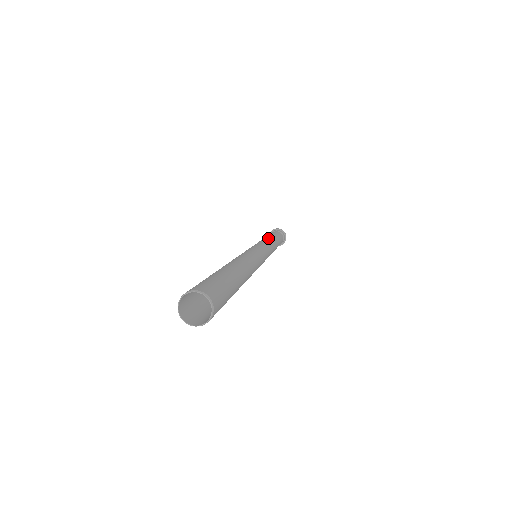
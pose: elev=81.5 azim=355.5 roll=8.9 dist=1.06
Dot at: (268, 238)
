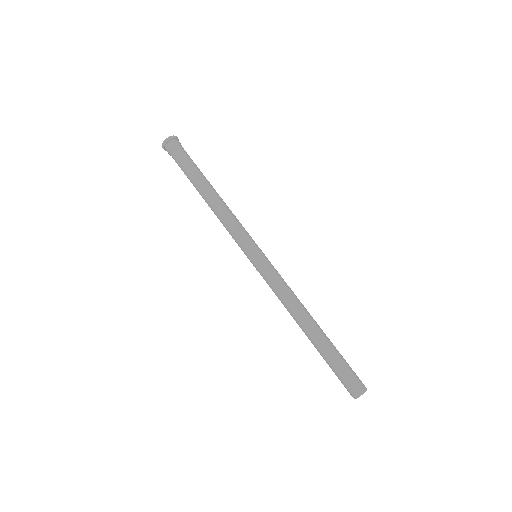
Dot at: (221, 204)
